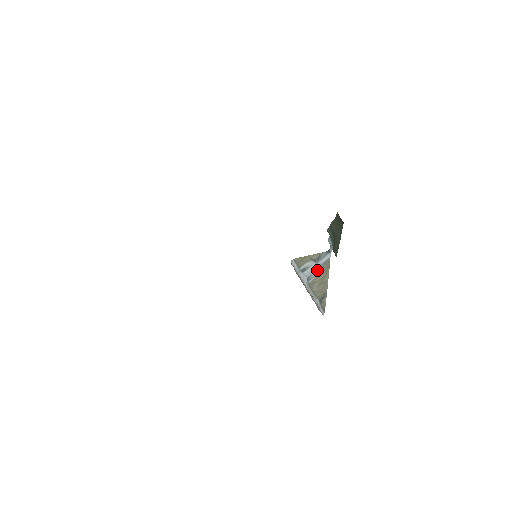
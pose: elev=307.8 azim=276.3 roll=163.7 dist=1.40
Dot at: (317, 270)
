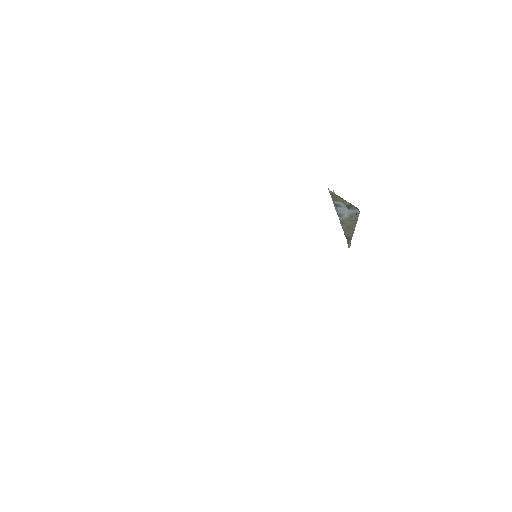
Dot at: (347, 214)
